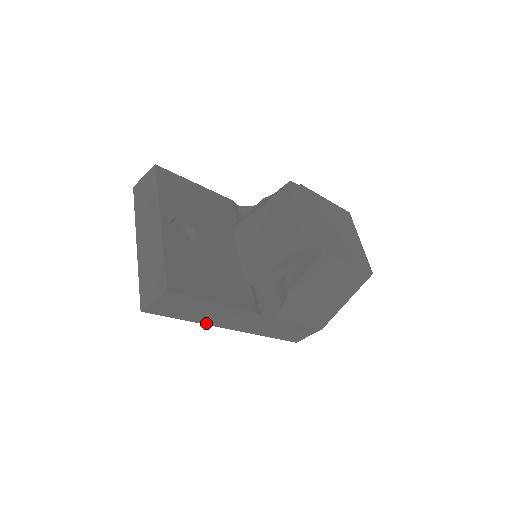
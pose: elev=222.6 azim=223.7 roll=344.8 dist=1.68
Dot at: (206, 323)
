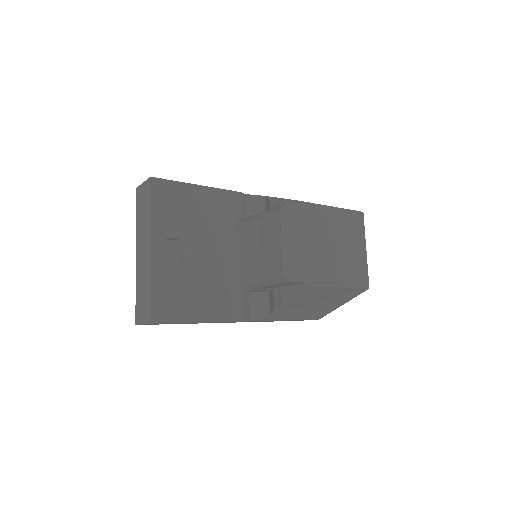
Dot at: occluded
